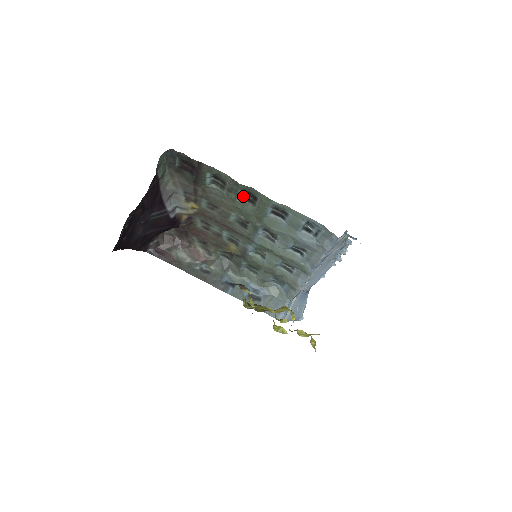
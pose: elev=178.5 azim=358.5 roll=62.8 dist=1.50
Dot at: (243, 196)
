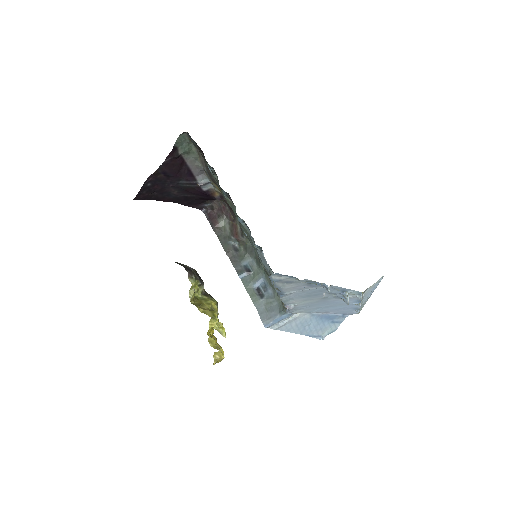
Dot at: (228, 196)
